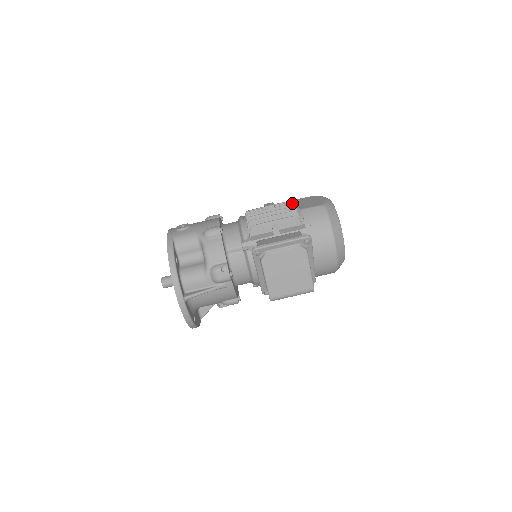
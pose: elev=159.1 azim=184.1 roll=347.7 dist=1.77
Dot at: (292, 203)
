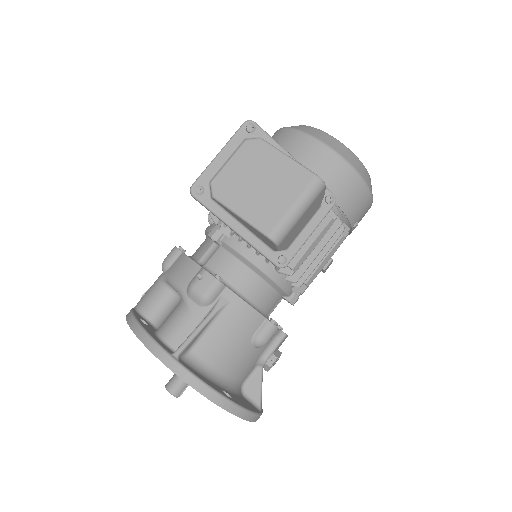
Dot at: occluded
